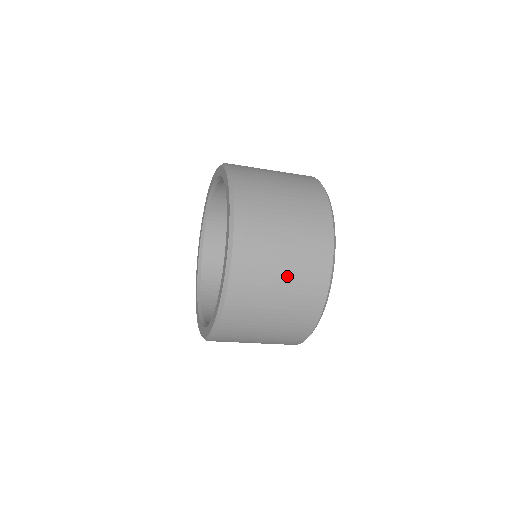
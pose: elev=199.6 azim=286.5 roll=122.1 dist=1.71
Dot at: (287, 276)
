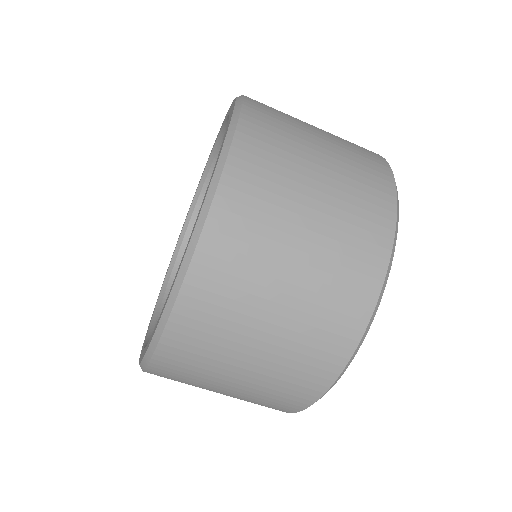
Dot at: (266, 352)
